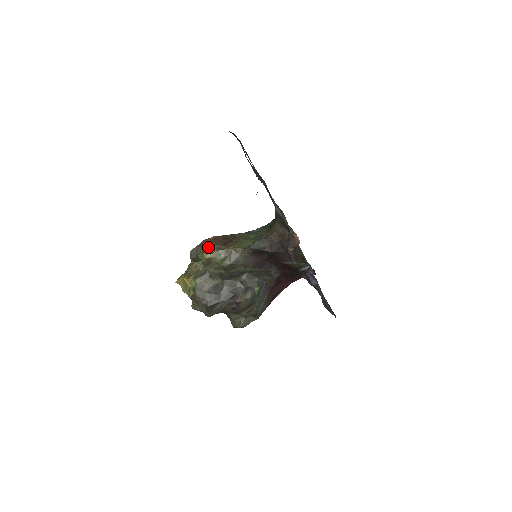
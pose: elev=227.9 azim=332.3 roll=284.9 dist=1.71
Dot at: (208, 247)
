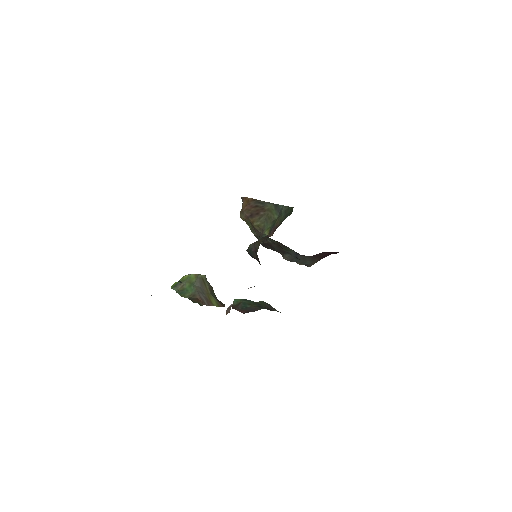
Dot at: (242, 210)
